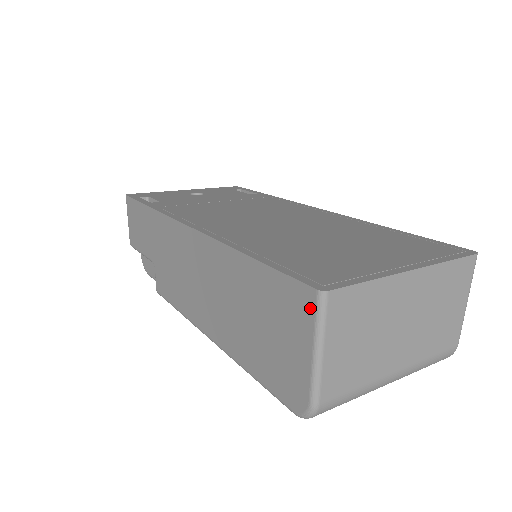
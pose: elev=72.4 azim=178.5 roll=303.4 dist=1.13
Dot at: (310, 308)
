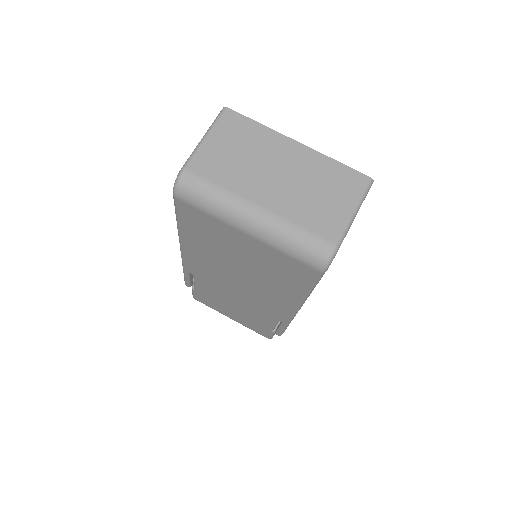
Dot at: occluded
